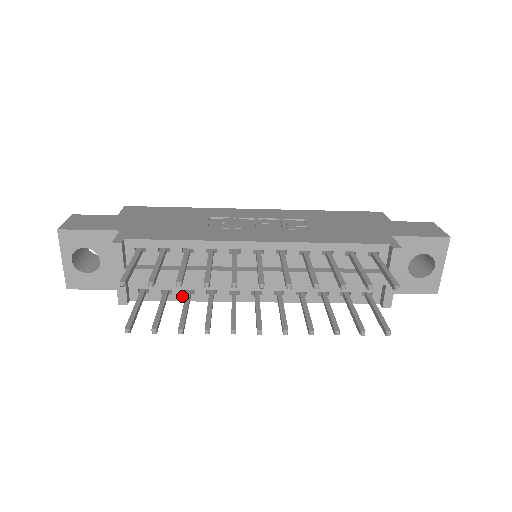
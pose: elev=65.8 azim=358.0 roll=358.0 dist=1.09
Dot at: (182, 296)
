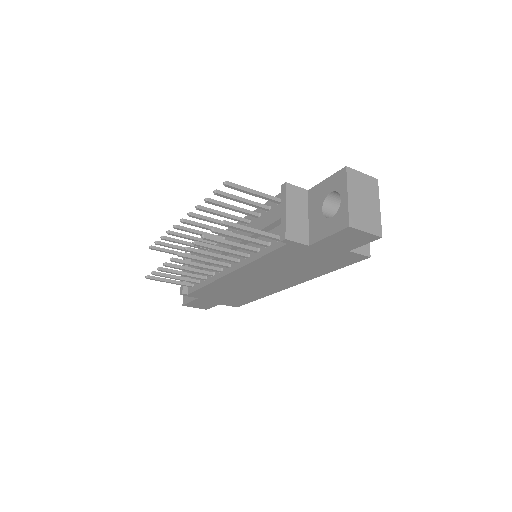
Dot at: (203, 283)
